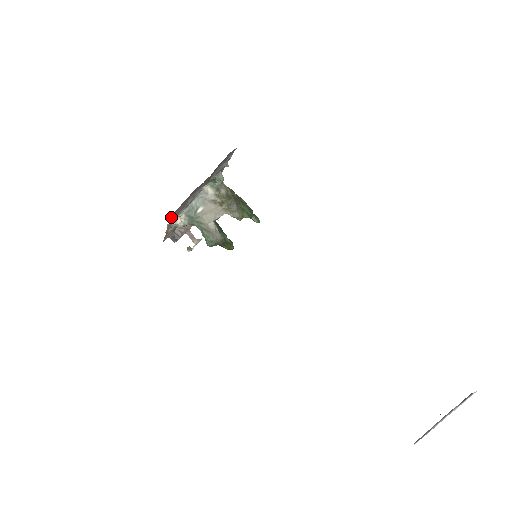
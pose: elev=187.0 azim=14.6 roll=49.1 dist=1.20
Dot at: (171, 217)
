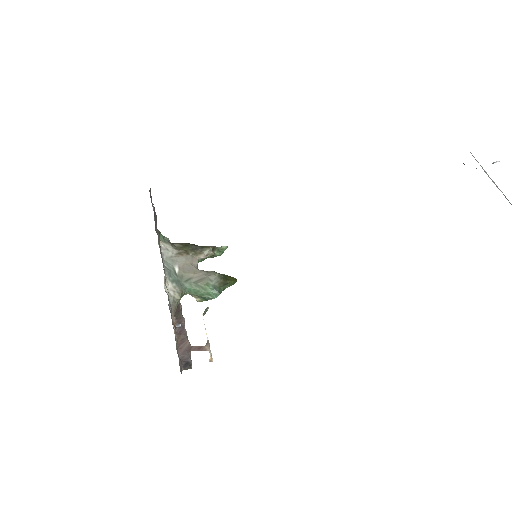
Dot at: occluded
